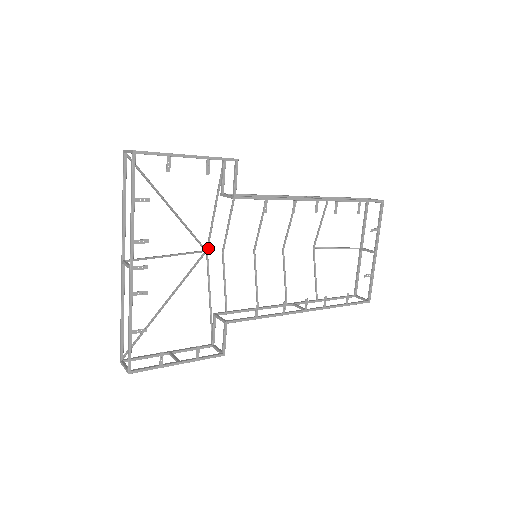
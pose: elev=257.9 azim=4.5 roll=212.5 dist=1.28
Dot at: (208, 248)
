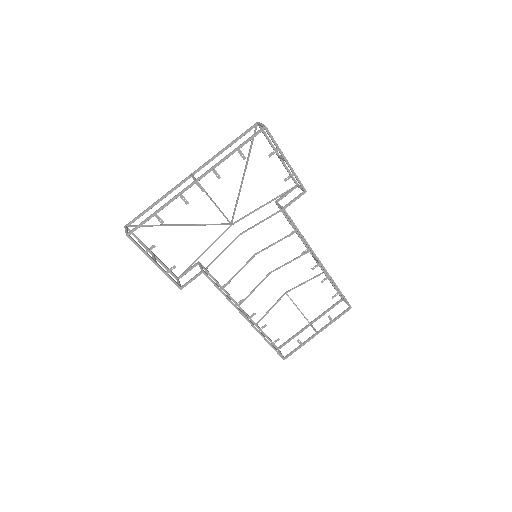
Dot at: occluded
